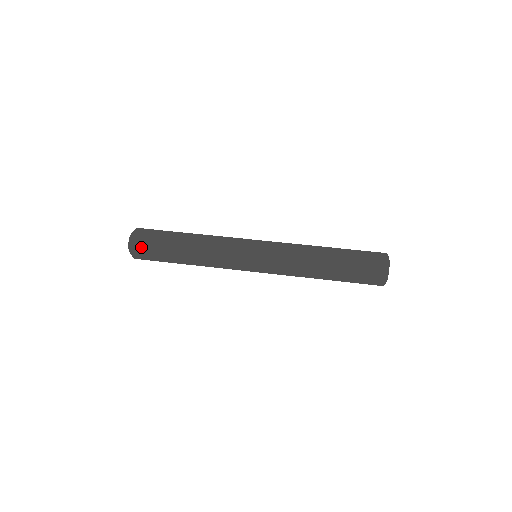
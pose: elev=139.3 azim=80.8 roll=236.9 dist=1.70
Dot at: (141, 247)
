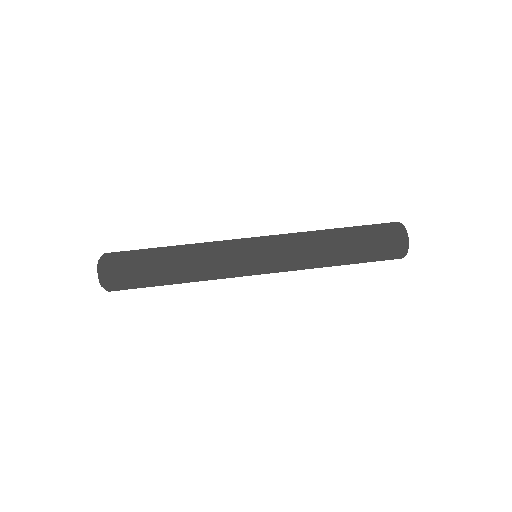
Dot at: (116, 279)
